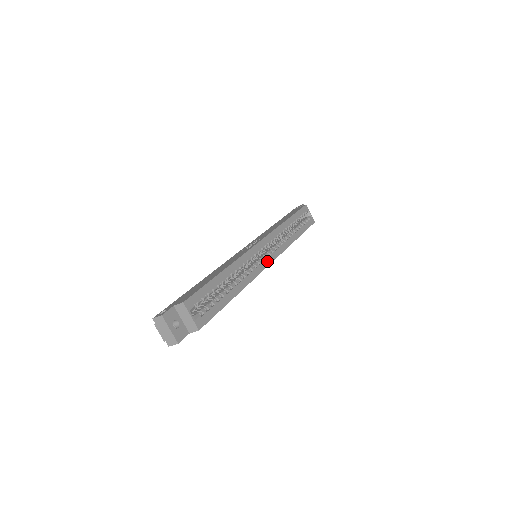
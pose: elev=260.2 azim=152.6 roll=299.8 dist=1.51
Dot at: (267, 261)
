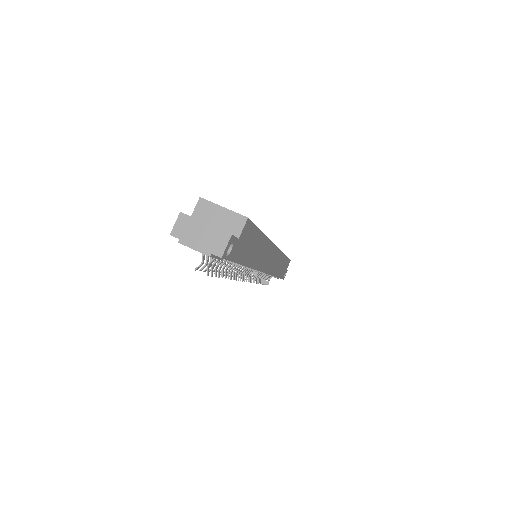
Dot at: occluded
